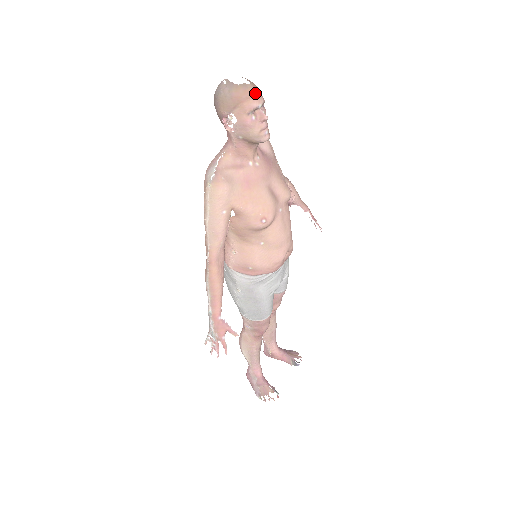
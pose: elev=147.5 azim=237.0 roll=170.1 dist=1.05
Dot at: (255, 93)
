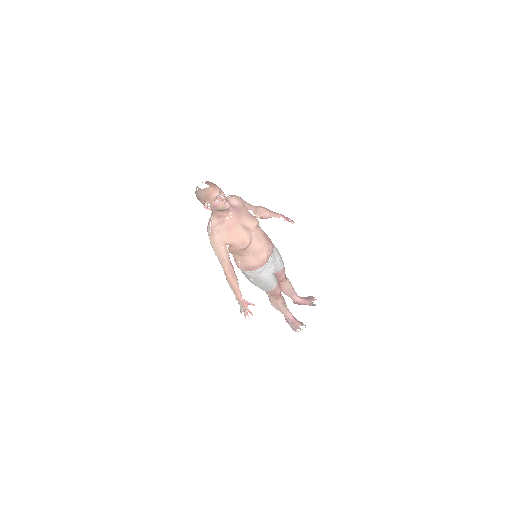
Dot at: (213, 190)
